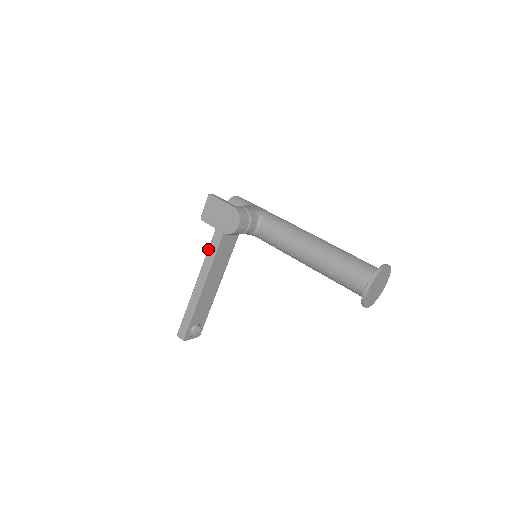
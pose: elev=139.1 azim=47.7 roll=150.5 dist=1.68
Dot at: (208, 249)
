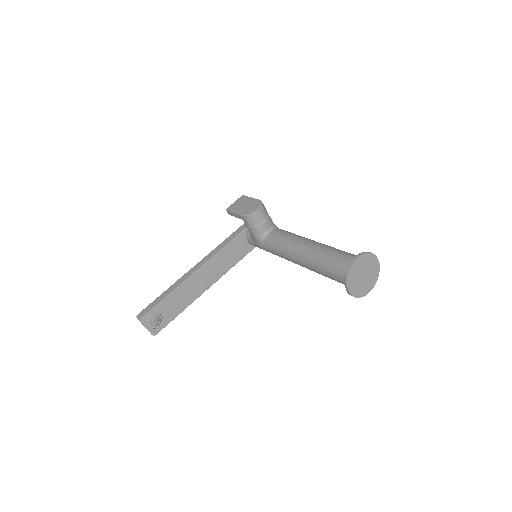
Dot at: (214, 249)
